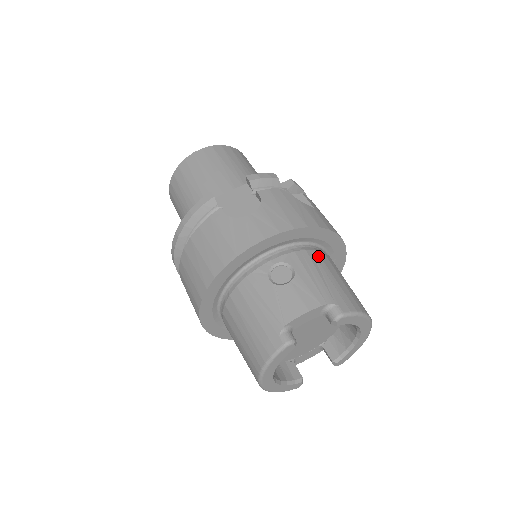
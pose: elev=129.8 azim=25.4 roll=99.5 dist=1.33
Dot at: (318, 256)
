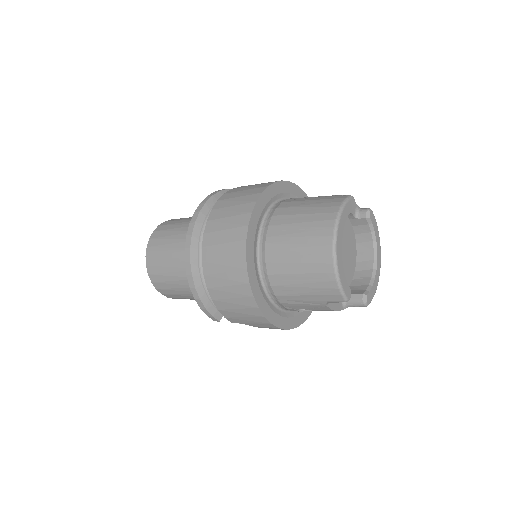
Dot at: occluded
